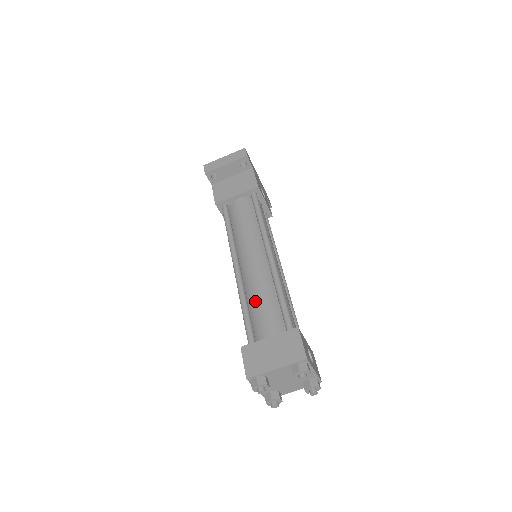
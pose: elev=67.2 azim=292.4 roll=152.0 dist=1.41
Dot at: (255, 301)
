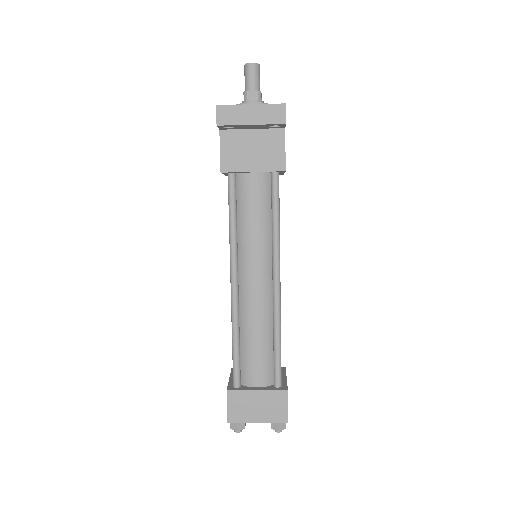
Dot at: (249, 338)
